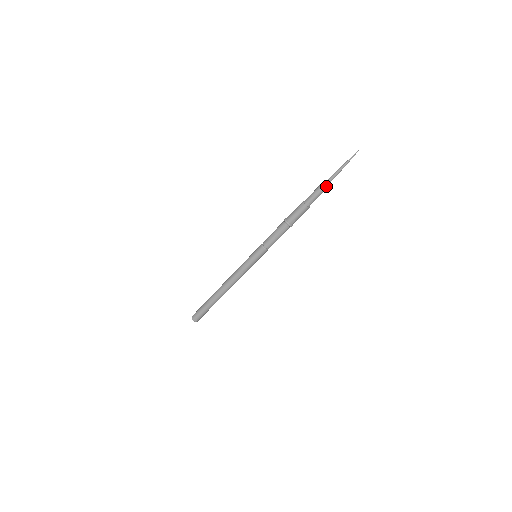
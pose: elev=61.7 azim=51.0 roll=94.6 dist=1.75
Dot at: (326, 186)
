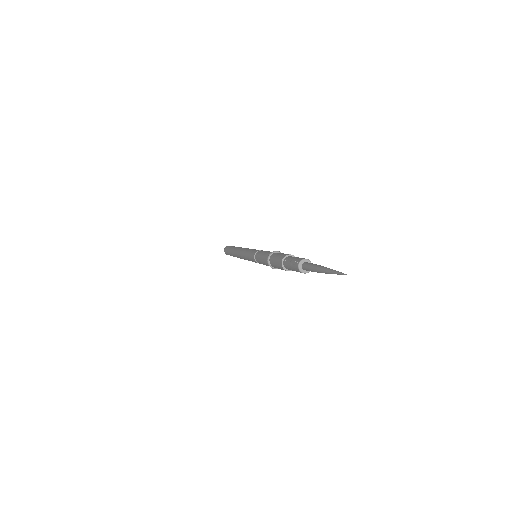
Dot at: occluded
